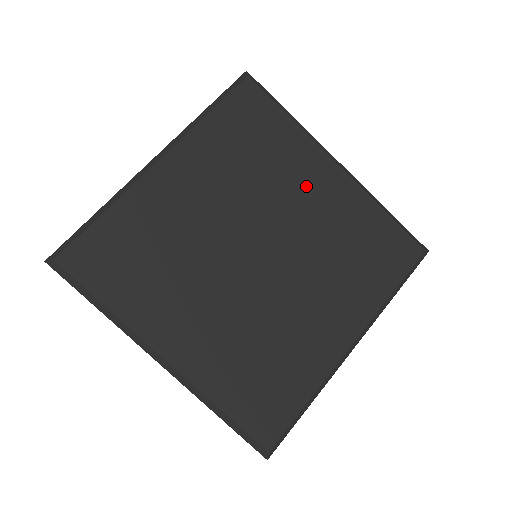
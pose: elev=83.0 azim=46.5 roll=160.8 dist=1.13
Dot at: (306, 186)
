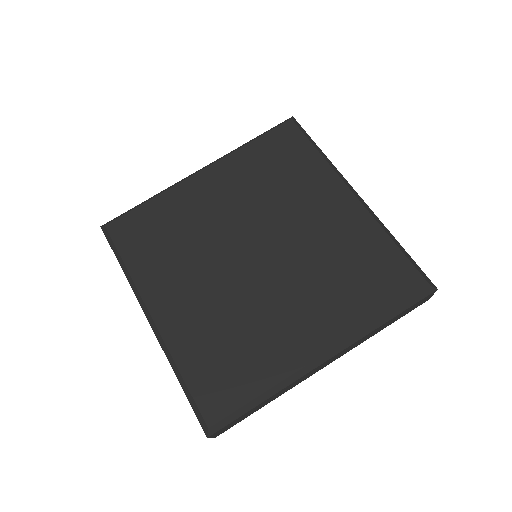
Dot at: (316, 206)
